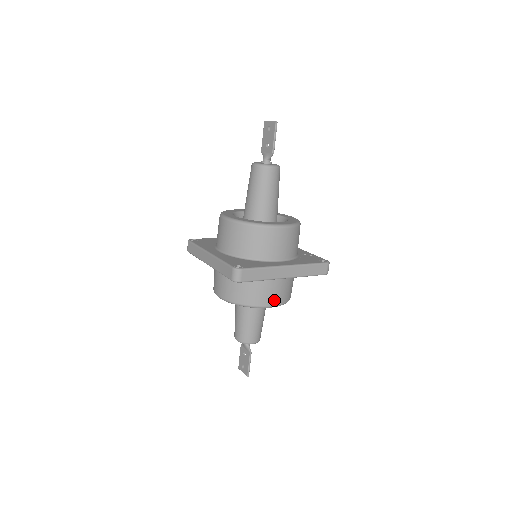
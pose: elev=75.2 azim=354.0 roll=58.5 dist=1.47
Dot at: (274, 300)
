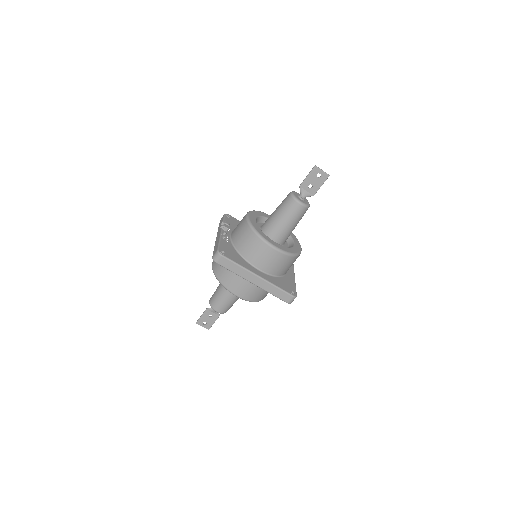
Dot at: occluded
